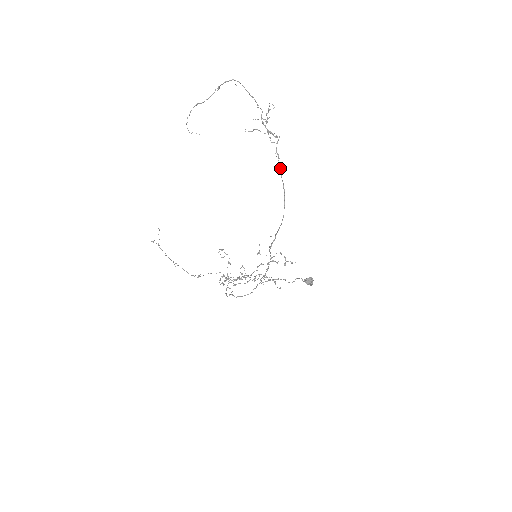
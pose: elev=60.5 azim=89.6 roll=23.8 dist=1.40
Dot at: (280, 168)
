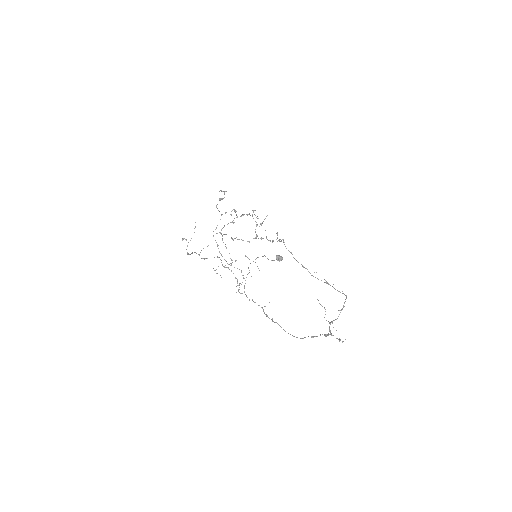
Dot at: (313, 337)
